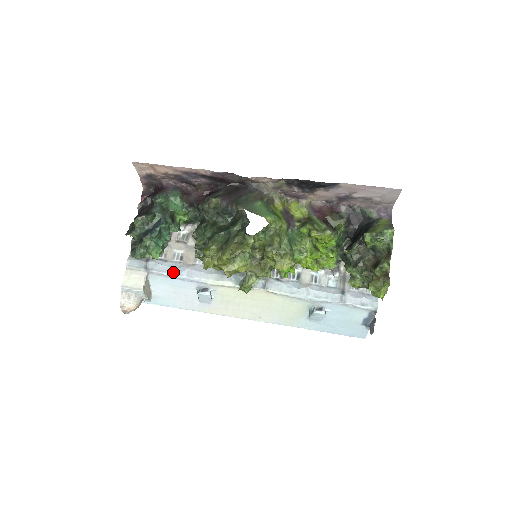
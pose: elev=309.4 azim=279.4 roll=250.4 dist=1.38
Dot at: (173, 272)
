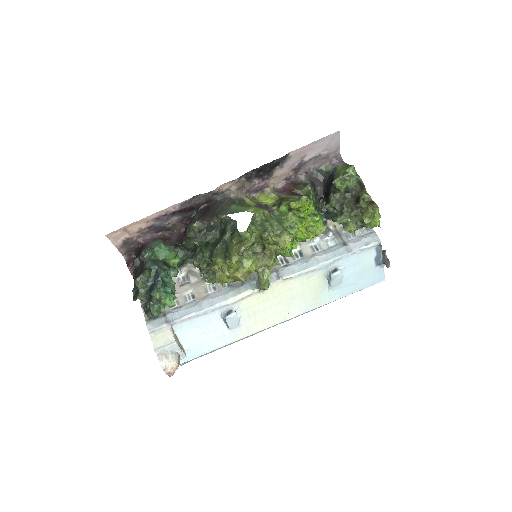
Dot at: (193, 311)
